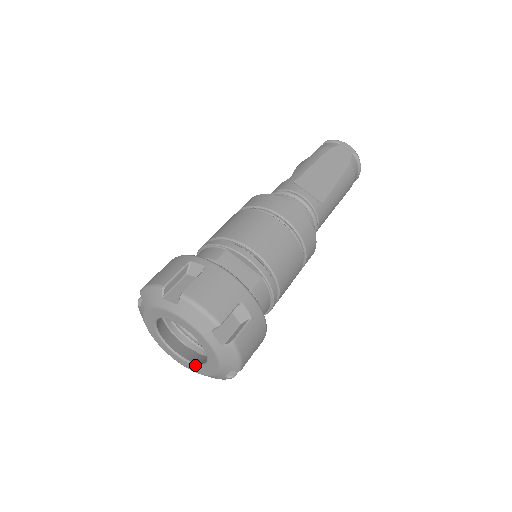
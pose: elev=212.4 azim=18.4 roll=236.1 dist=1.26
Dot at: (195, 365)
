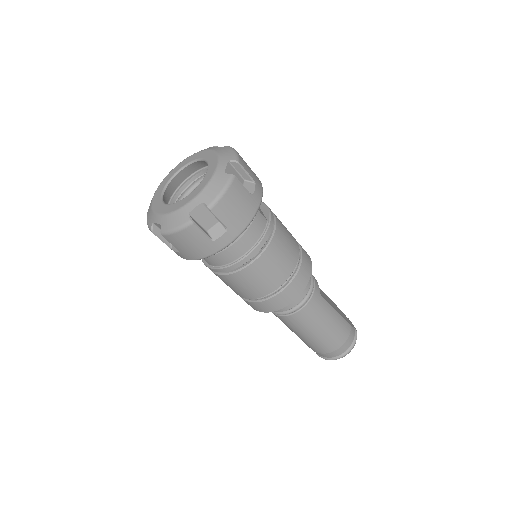
Dot at: (172, 204)
